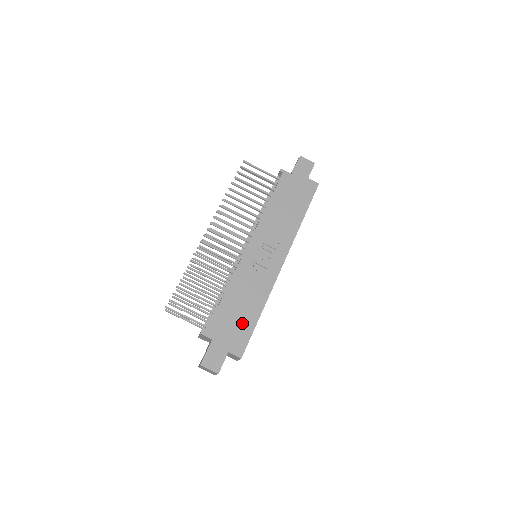
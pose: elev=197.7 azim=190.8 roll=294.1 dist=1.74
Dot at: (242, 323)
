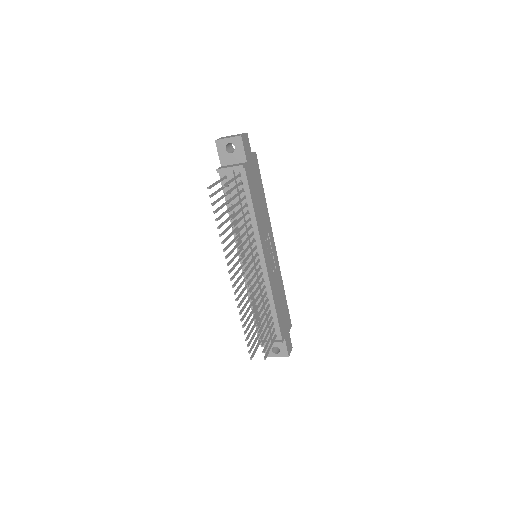
Dot at: (285, 309)
